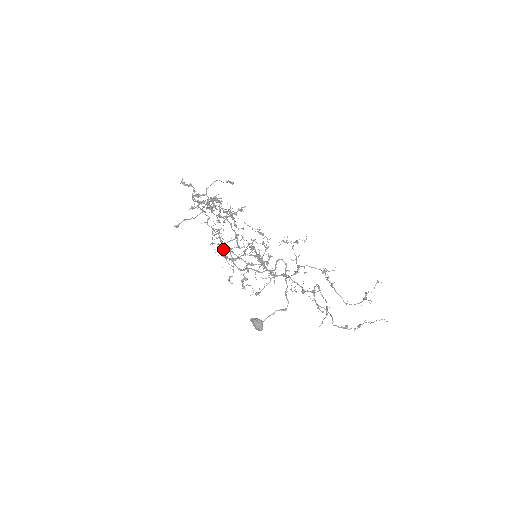
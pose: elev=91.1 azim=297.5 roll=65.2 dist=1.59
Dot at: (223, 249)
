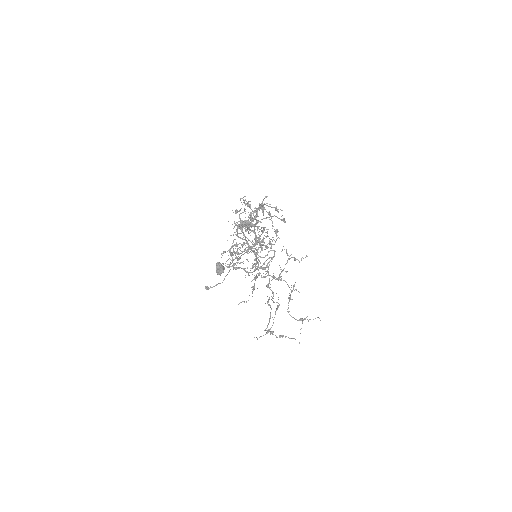
Dot at: (236, 231)
